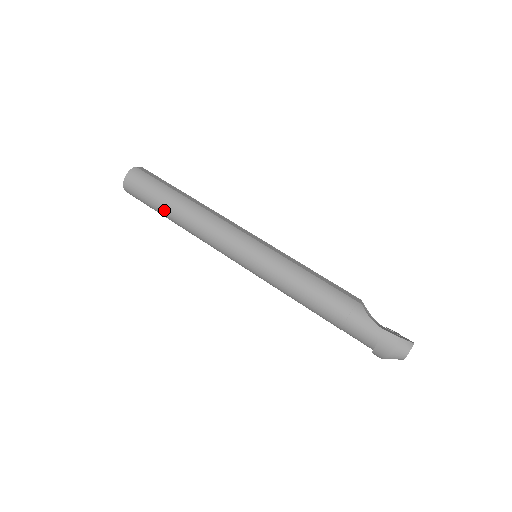
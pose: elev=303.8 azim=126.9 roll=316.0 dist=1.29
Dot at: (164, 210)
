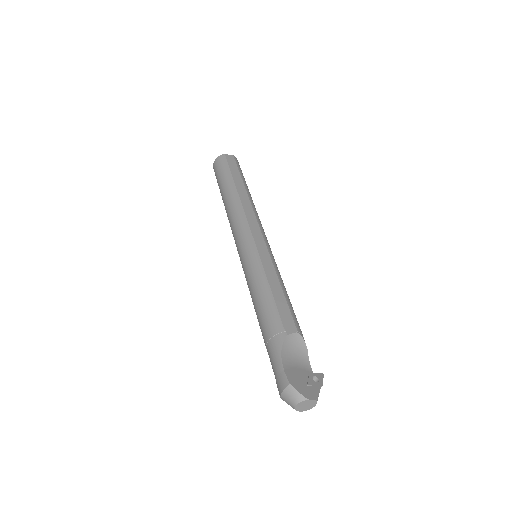
Dot at: occluded
